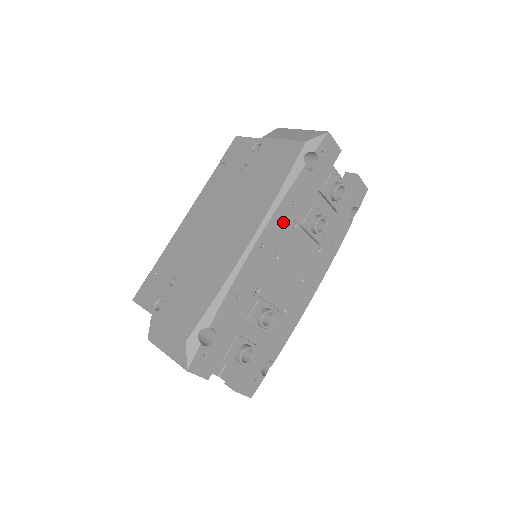
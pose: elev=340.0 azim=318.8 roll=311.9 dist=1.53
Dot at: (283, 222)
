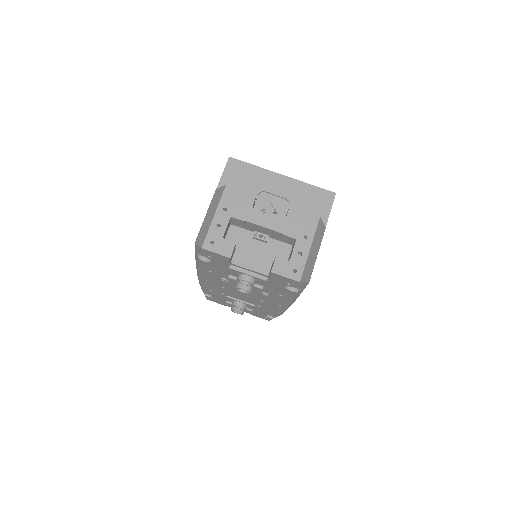
Dot at: (212, 276)
